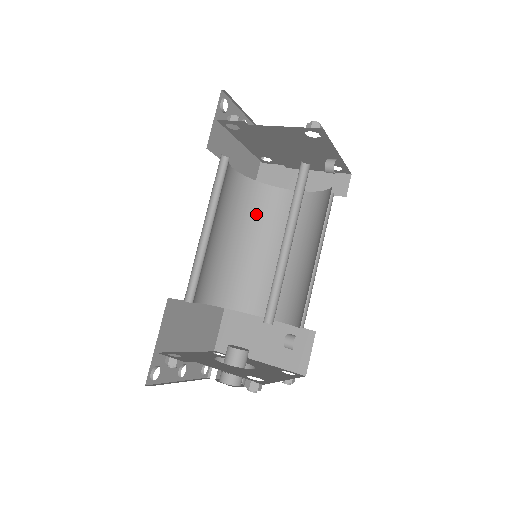
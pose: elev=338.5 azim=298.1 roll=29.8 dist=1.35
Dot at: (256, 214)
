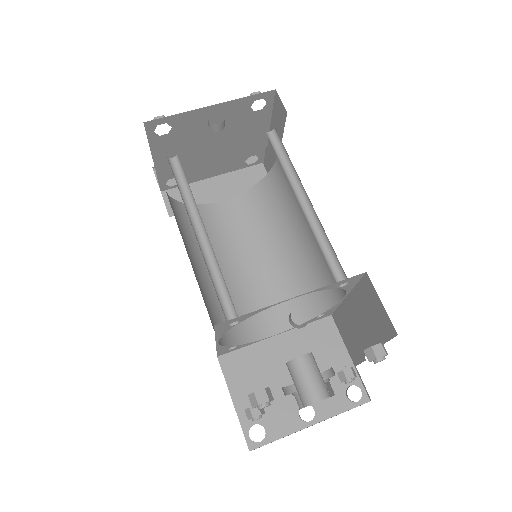
Dot at: (274, 211)
